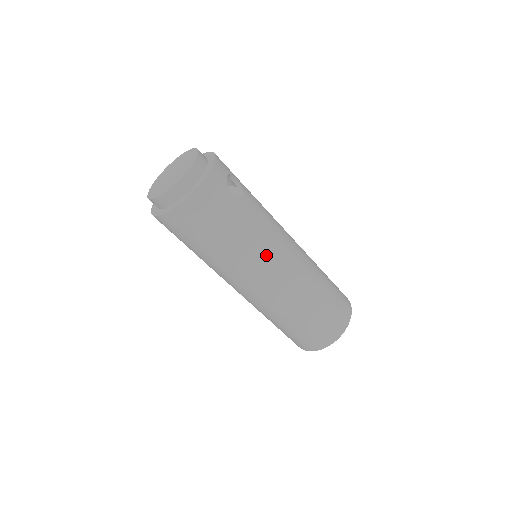
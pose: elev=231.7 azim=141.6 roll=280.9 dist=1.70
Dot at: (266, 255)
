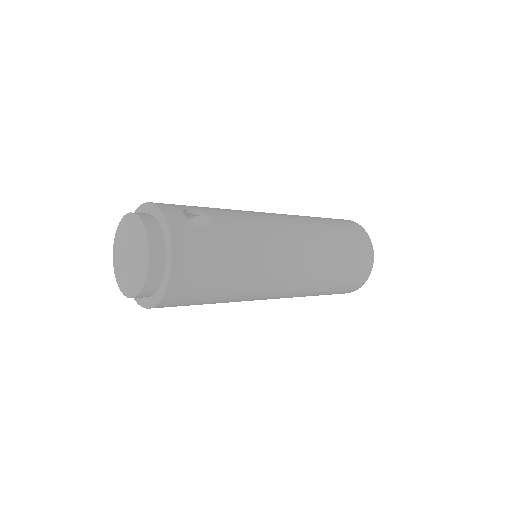
Dot at: (273, 252)
